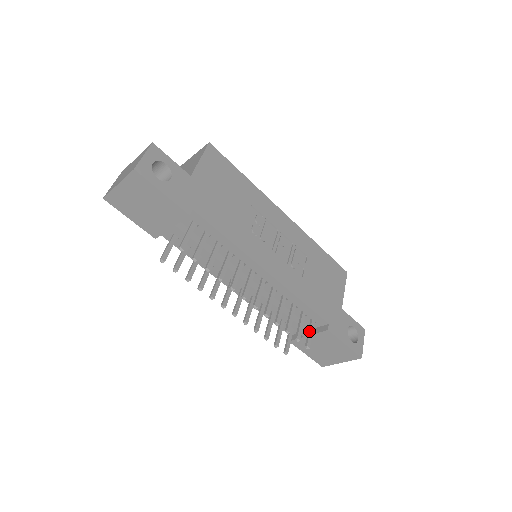
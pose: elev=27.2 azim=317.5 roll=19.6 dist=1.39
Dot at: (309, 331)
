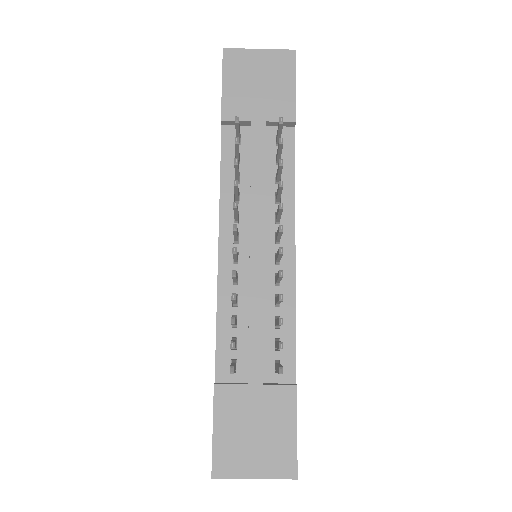
Dot at: (280, 364)
